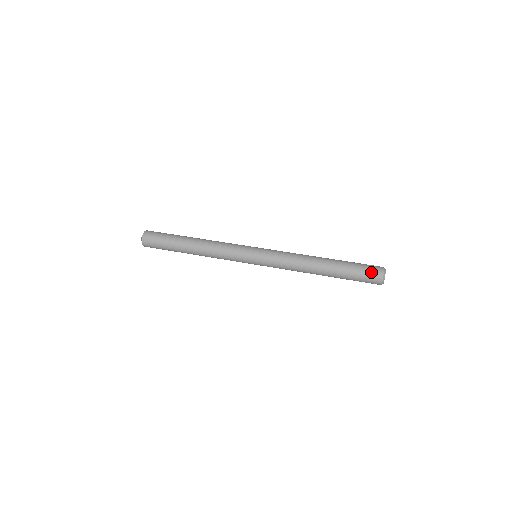
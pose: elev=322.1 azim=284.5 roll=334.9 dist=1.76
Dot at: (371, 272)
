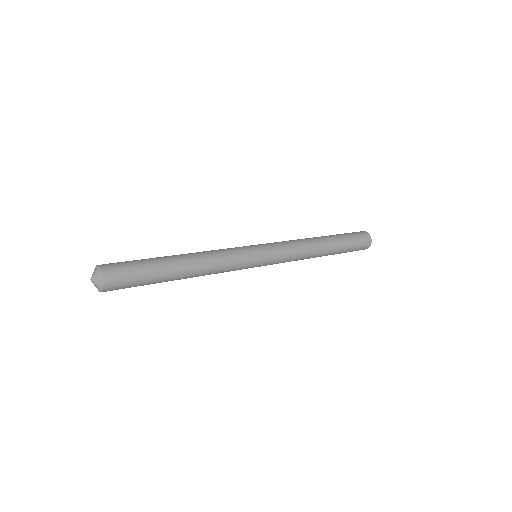
Dot at: (362, 236)
